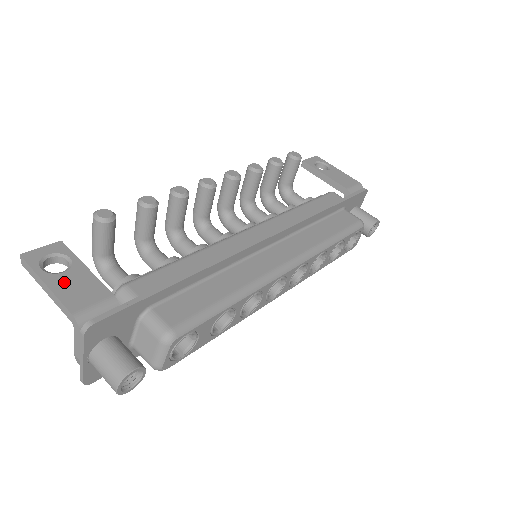
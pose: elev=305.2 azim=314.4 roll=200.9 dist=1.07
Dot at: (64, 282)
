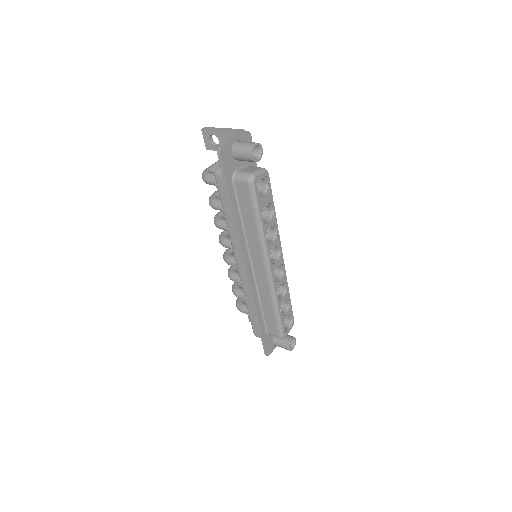
Dot at: occluded
